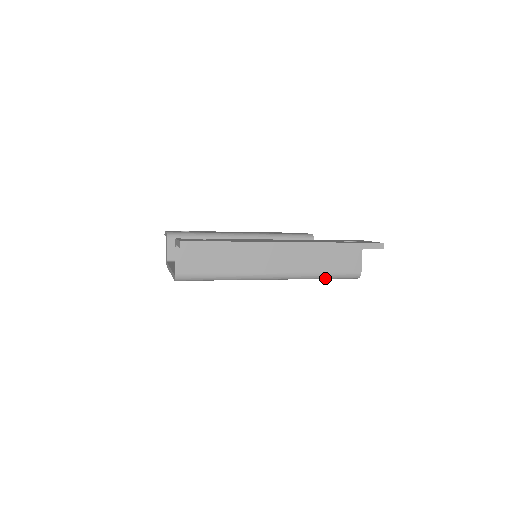
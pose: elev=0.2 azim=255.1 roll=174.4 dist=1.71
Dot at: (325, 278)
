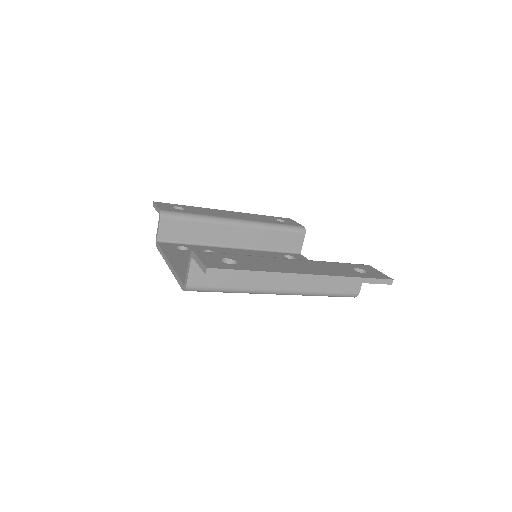
Dot at: occluded
